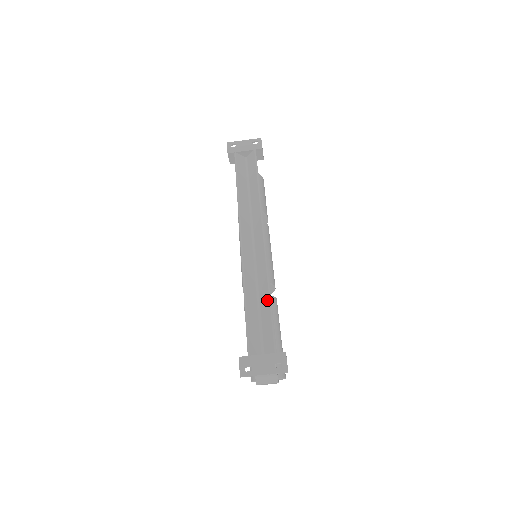
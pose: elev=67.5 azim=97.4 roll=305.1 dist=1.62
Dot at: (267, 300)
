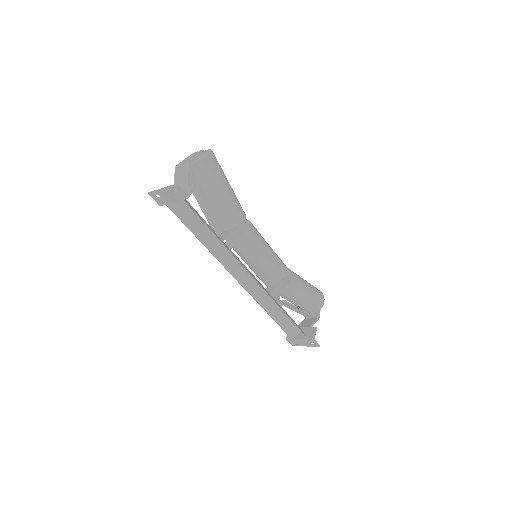
Dot at: occluded
